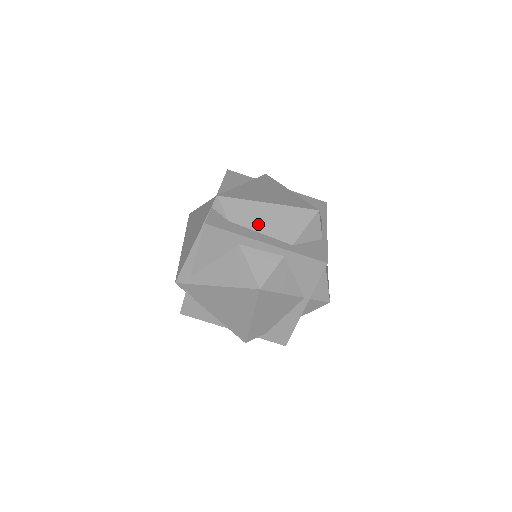
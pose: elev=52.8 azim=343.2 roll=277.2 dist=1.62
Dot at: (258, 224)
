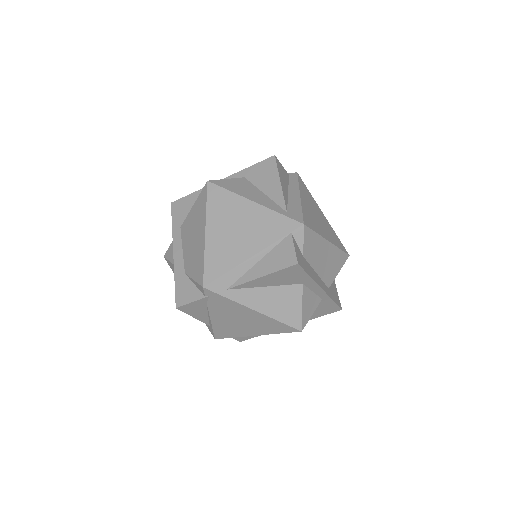
Dot at: (318, 263)
